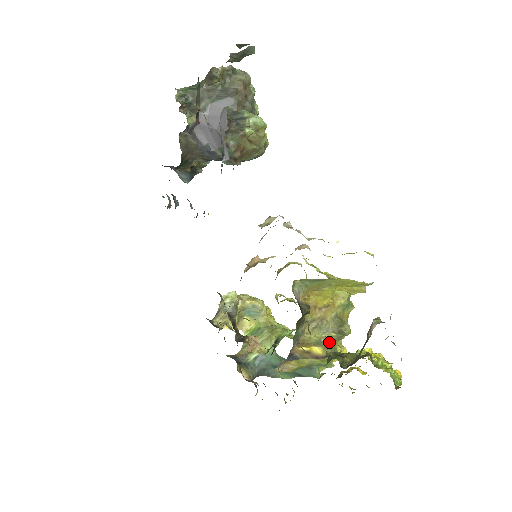
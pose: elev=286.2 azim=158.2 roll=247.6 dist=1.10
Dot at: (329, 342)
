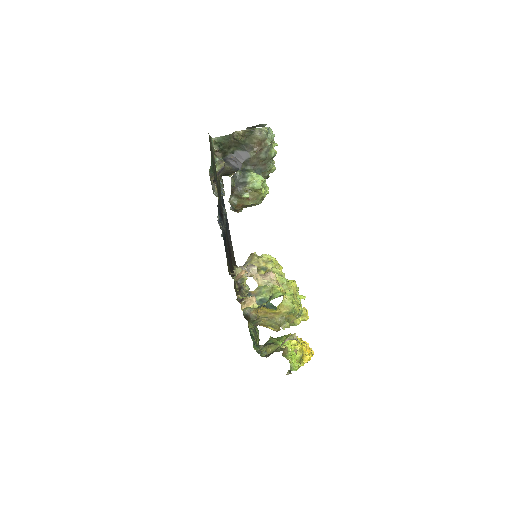
Dot at: (277, 327)
